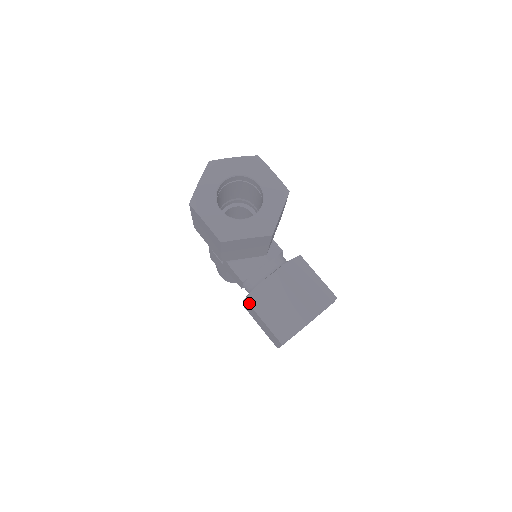
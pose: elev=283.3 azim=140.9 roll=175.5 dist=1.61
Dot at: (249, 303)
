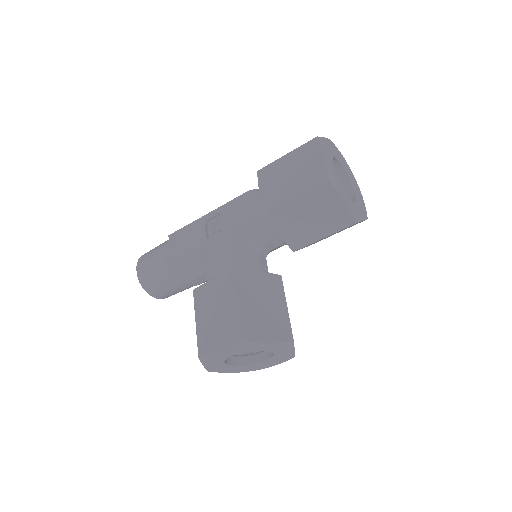
Dot at: (236, 278)
